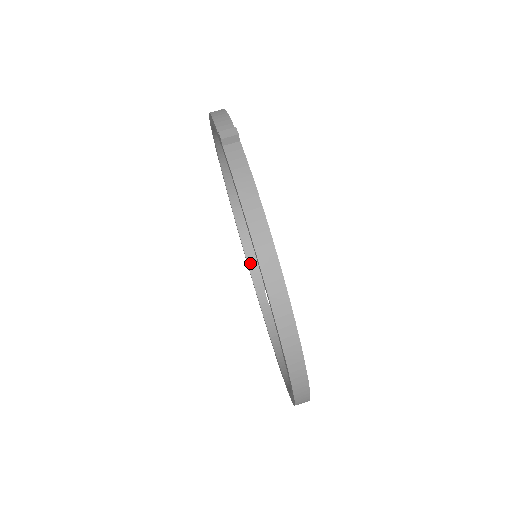
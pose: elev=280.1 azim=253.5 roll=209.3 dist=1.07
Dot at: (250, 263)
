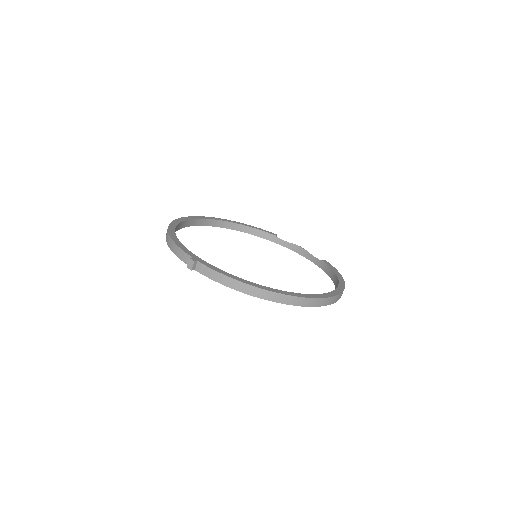
Dot at: (257, 235)
